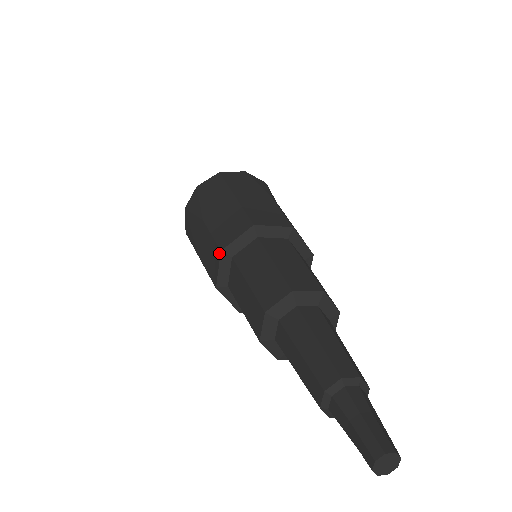
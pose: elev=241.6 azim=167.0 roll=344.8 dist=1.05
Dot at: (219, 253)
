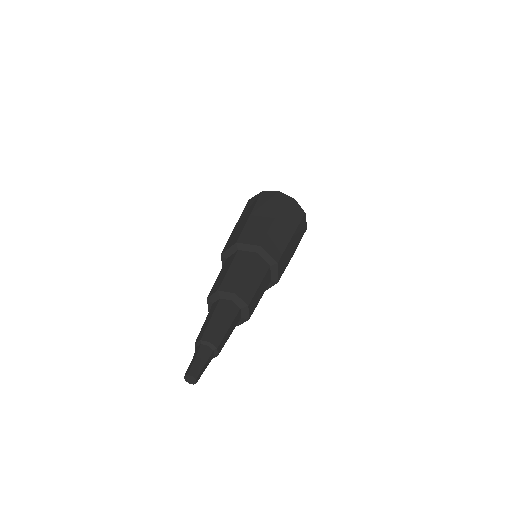
Dot at: (221, 255)
